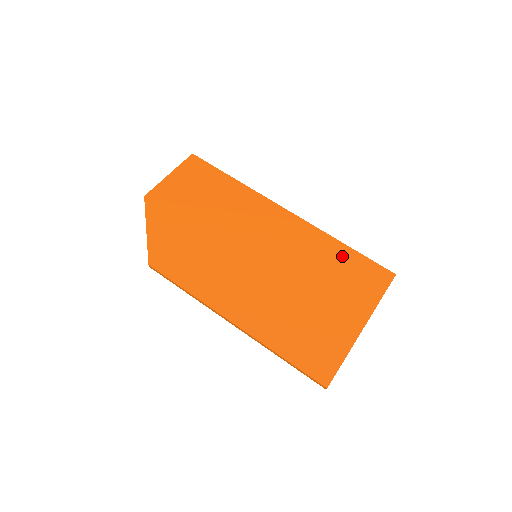
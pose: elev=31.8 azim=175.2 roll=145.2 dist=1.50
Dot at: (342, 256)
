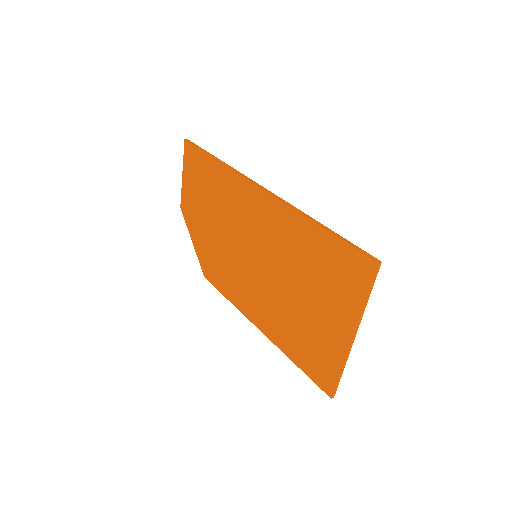
Dot at: (318, 244)
